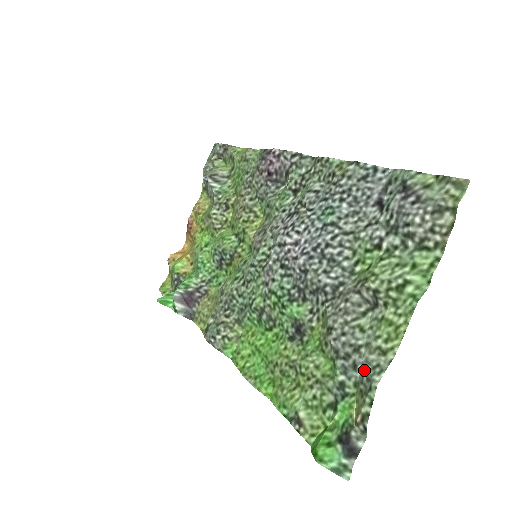
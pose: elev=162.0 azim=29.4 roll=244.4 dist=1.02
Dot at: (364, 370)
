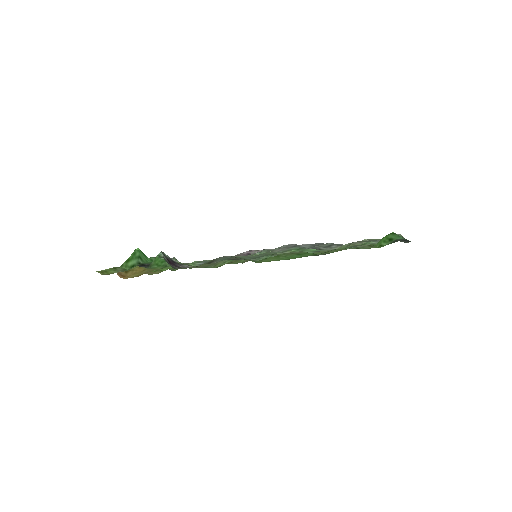
Dot at: occluded
